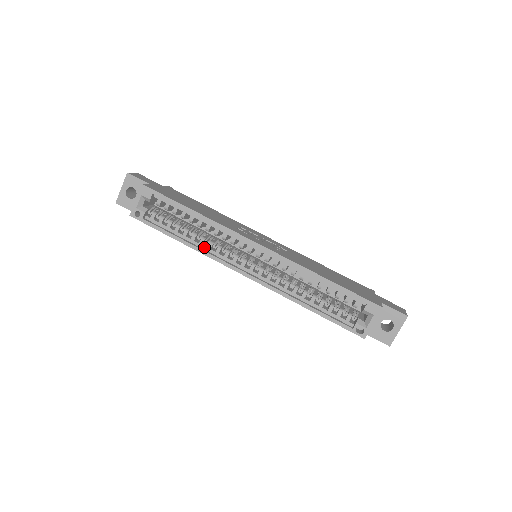
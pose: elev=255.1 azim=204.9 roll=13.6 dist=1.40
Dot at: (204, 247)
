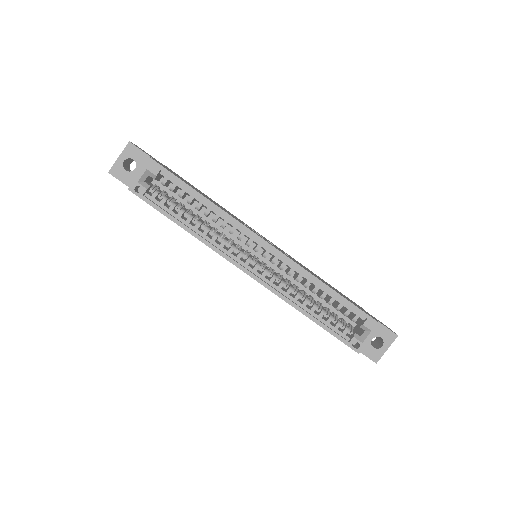
Dot at: (208, 238)
